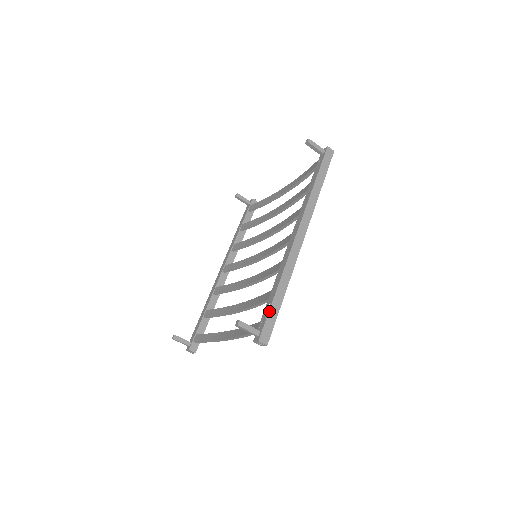
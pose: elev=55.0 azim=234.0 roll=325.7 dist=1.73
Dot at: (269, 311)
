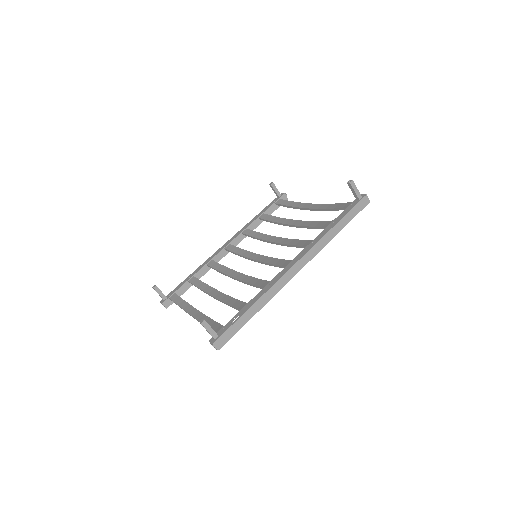
Dot at: (235, 322)
